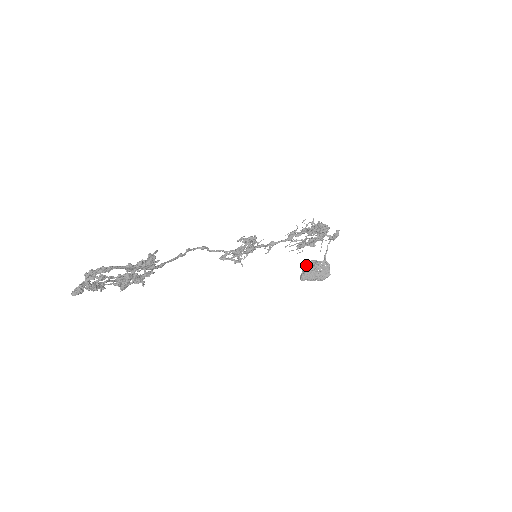
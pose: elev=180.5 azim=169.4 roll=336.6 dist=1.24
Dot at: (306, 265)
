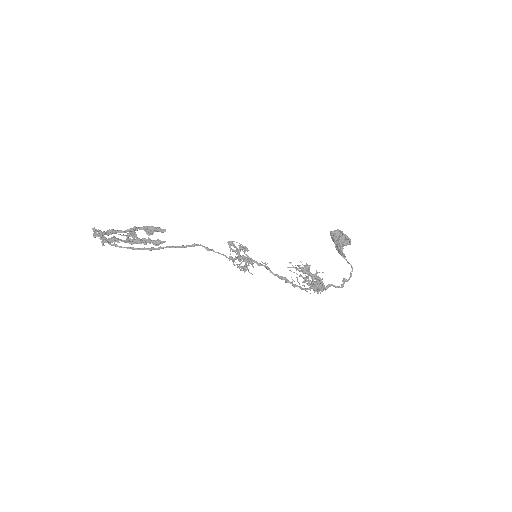
Dot at: (345, 235)
